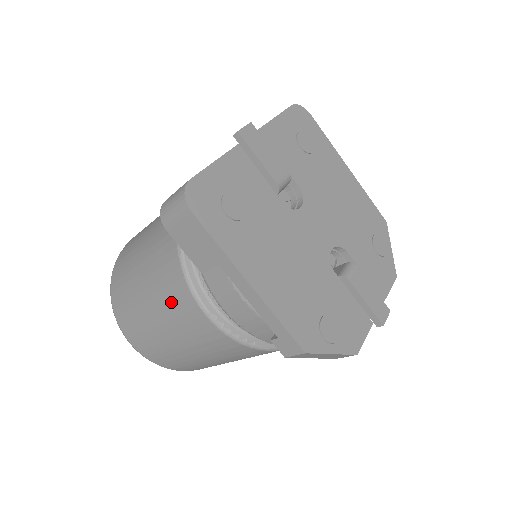
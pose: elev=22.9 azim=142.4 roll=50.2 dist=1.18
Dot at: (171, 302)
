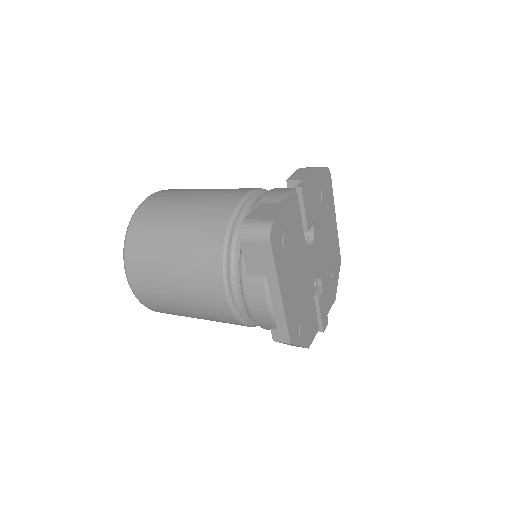
Dot at: (198, 275)
